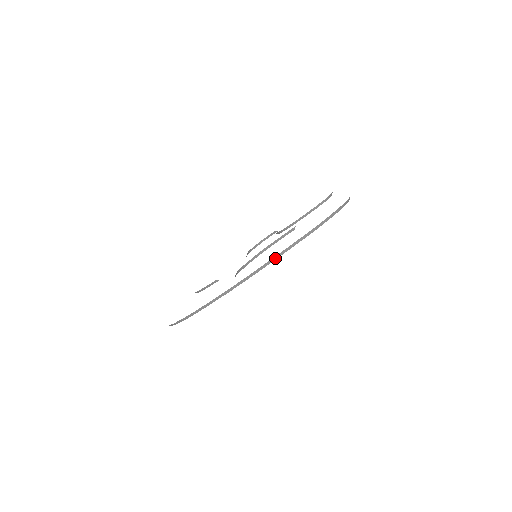
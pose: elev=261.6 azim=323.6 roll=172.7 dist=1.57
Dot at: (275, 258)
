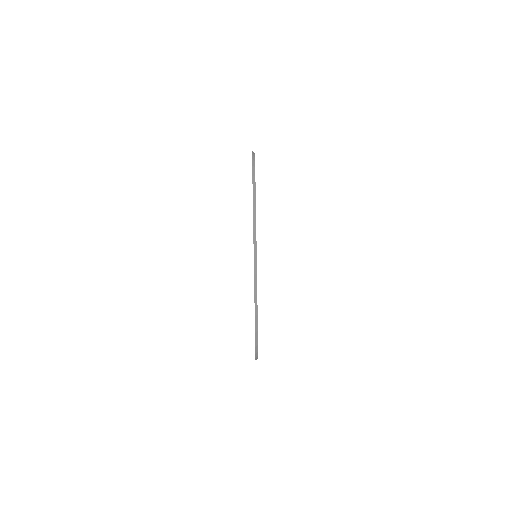
Dot at: (255, 240)
